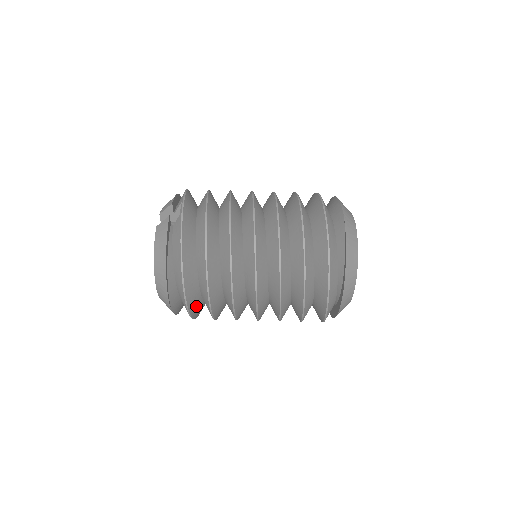
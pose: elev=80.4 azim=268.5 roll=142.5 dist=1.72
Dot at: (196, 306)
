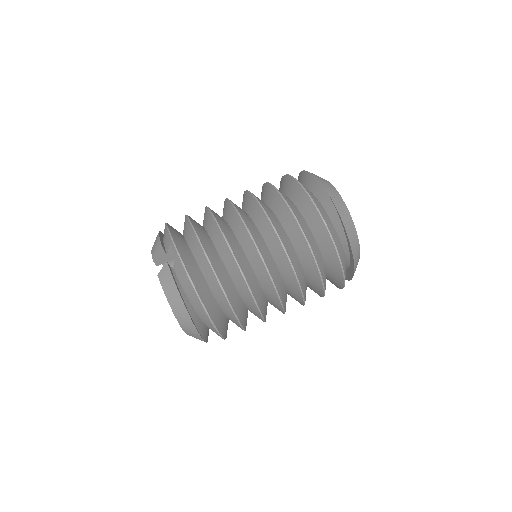
Dot at: (225, 328)
